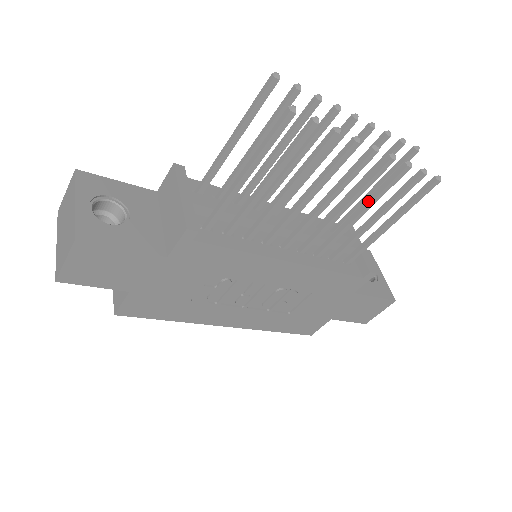
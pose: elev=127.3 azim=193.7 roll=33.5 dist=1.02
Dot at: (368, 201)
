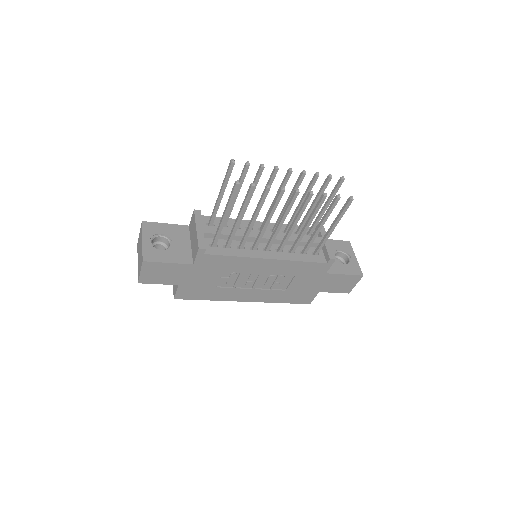
Dot at: (310, 217)
